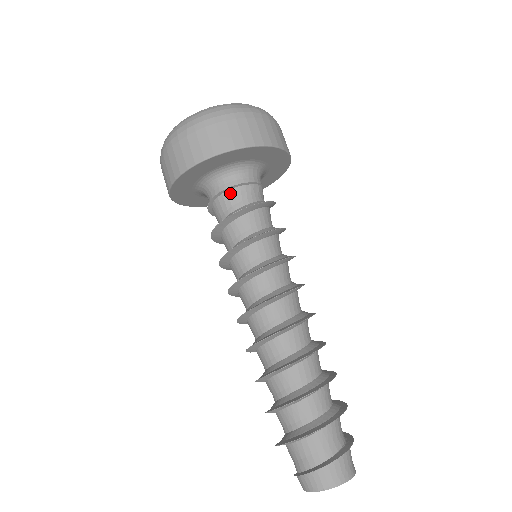
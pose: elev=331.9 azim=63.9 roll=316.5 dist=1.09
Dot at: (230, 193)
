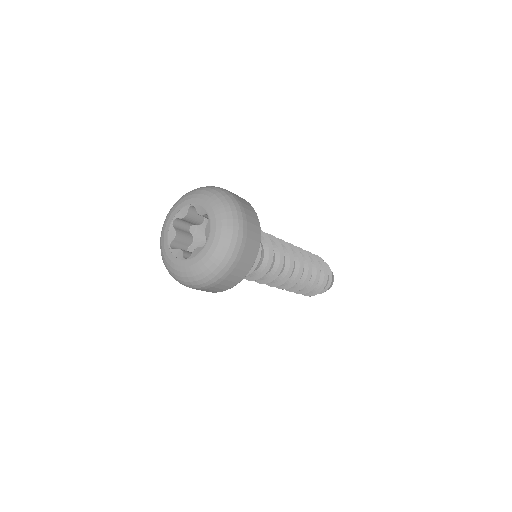
Dot at: occluded
